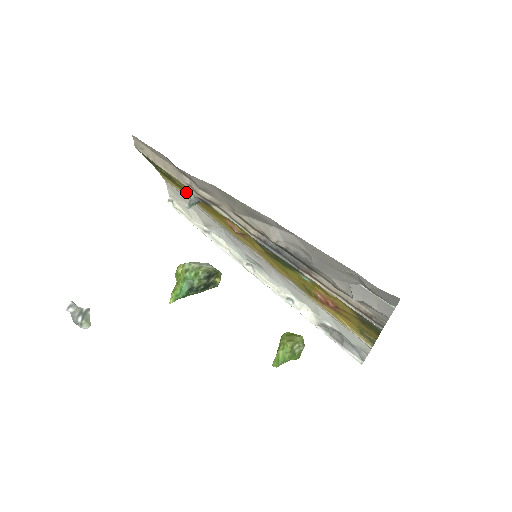
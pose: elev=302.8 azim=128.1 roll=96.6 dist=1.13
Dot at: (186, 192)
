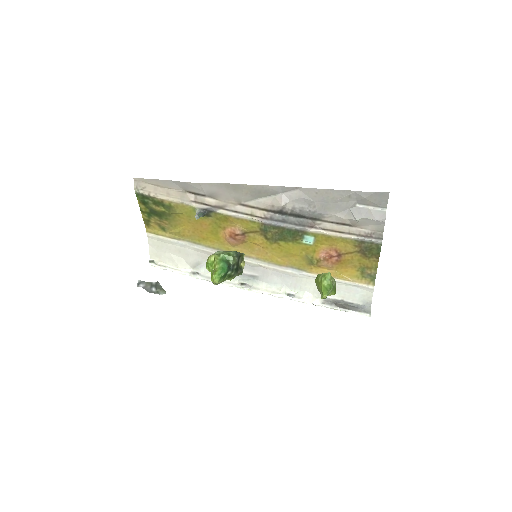
Dot at: (179, 228)
